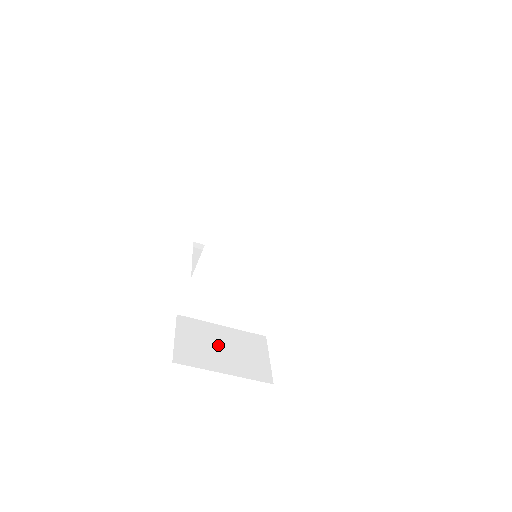
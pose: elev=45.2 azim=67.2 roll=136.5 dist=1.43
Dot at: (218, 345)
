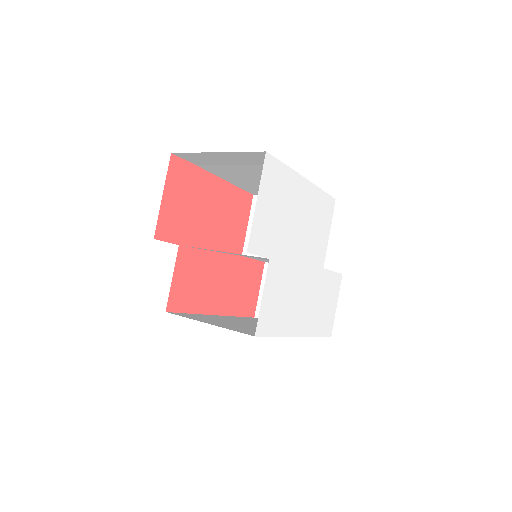
Dot at: occluded
